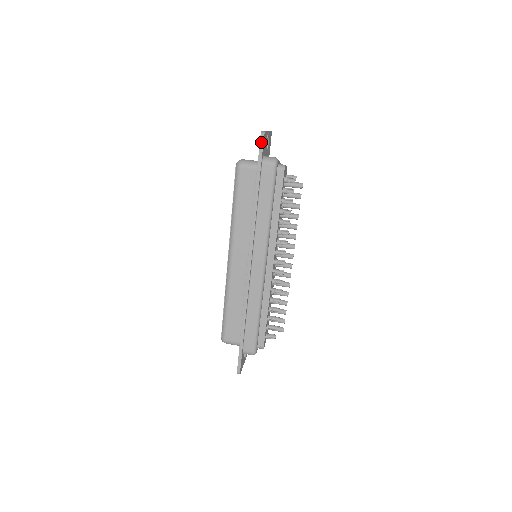
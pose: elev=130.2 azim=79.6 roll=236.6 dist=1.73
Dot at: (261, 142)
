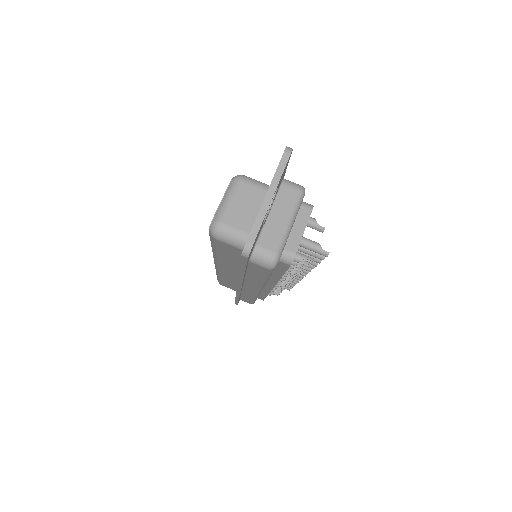
Dot at: (243, 258)
